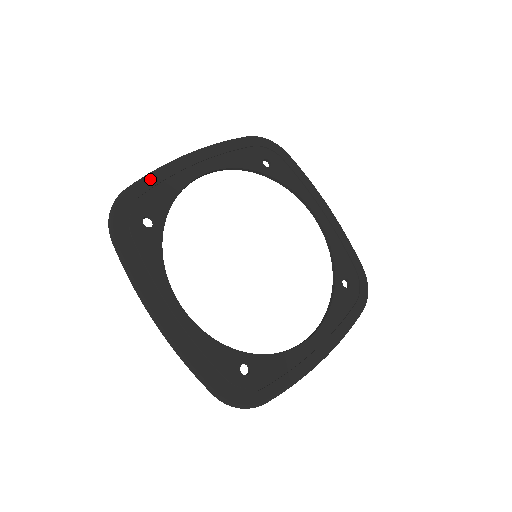
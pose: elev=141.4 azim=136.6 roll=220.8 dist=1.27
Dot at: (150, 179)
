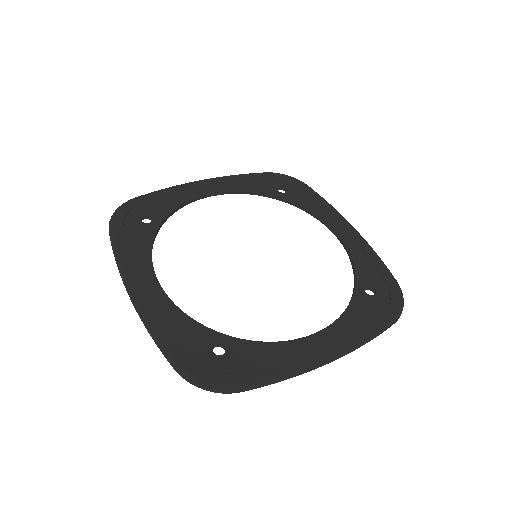
Dot at: (158, 193)
